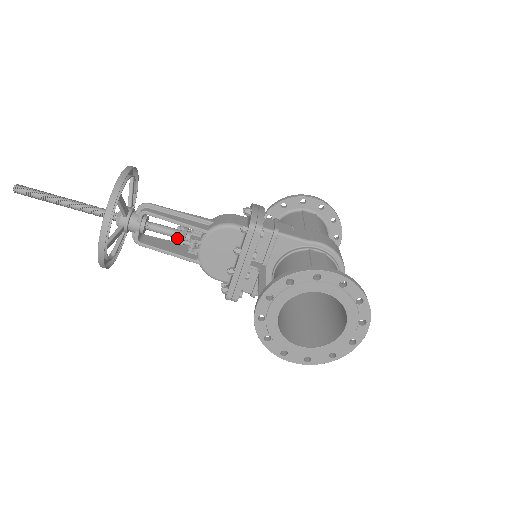
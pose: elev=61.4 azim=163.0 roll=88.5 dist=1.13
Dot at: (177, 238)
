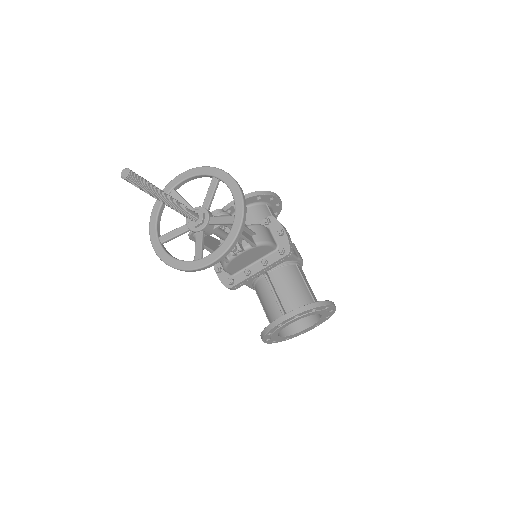
Dot at: occluded
